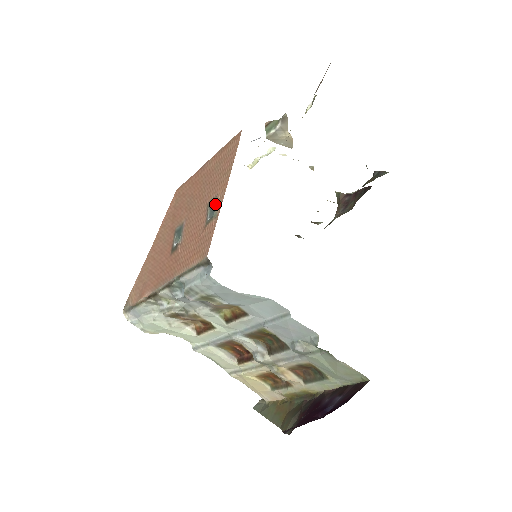
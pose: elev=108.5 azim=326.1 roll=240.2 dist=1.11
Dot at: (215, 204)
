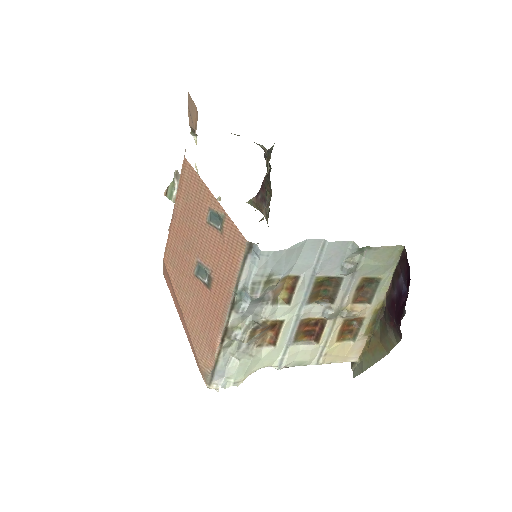
Dot at: (214, 213)
